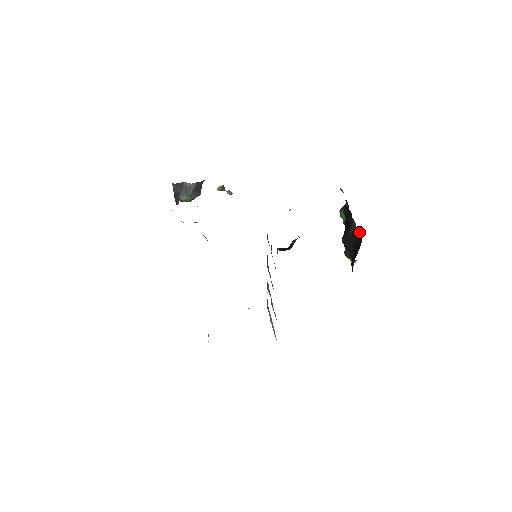
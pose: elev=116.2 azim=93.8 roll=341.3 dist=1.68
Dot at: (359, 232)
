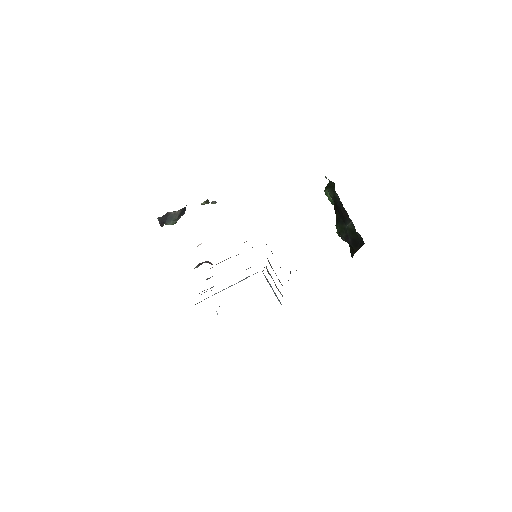
Dot at: (360, 235)
